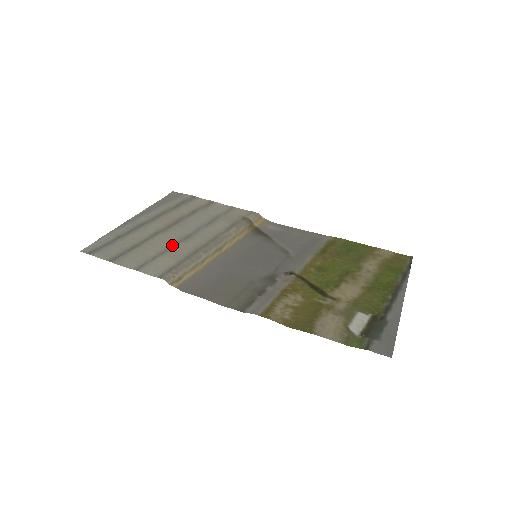
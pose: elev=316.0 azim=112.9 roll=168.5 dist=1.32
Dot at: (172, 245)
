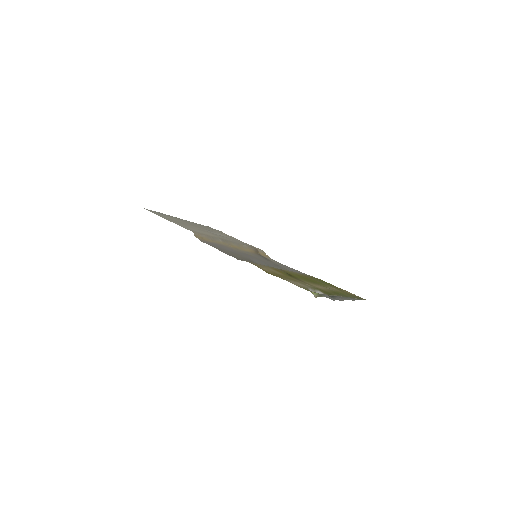
Dot at: (201, 230)
